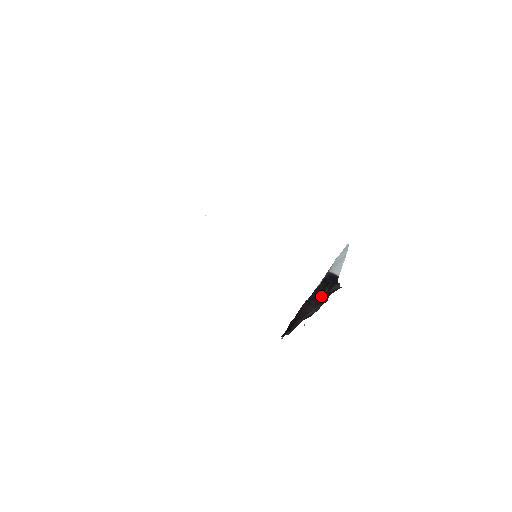
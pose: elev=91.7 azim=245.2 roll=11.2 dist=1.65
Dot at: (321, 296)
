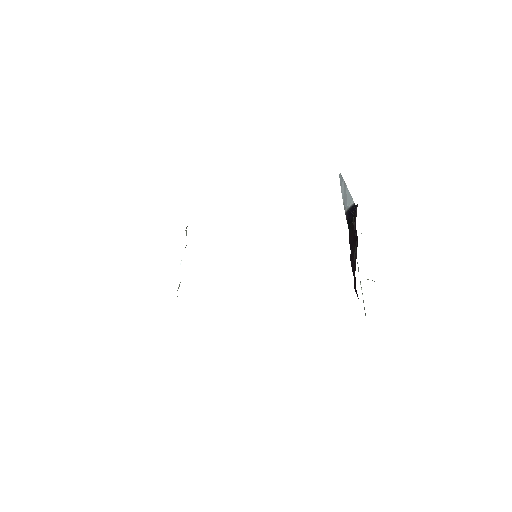
Dot at: (354, 234)
